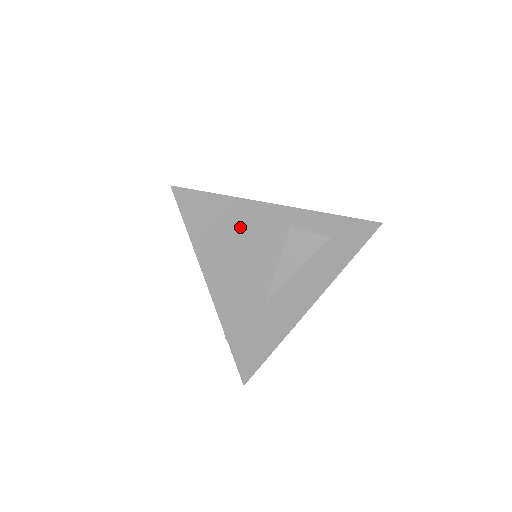
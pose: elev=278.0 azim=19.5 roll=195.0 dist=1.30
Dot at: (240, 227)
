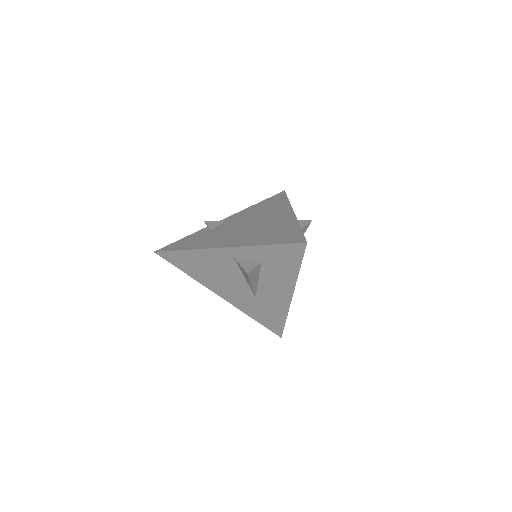
Dot at: (205, 263)
